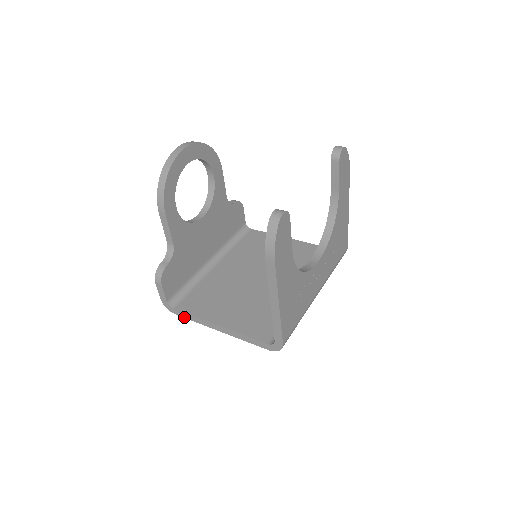
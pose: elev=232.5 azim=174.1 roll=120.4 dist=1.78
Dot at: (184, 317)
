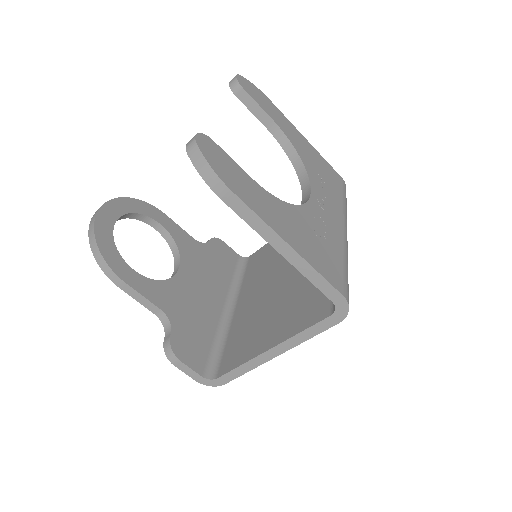
Dot at: (233, 379)
